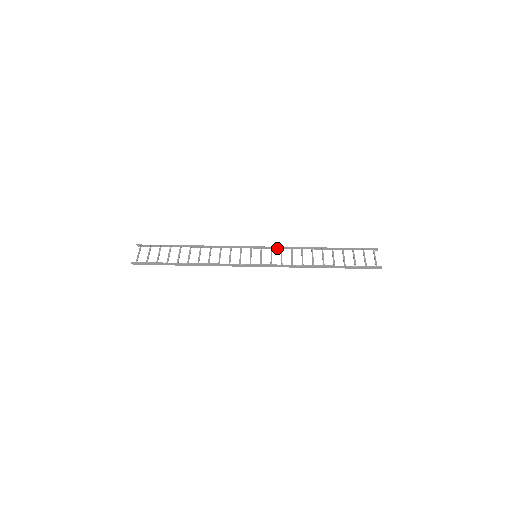
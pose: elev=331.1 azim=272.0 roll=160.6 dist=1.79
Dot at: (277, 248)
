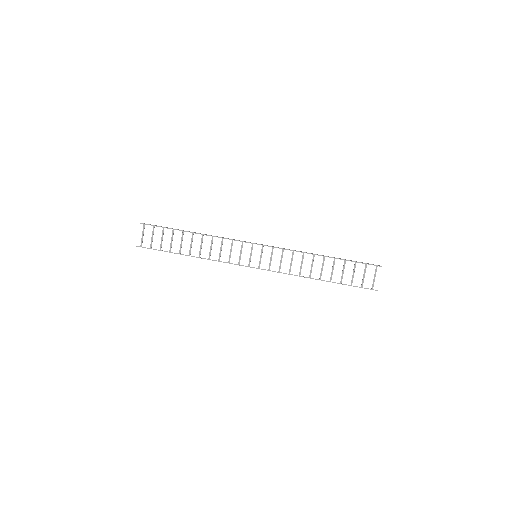
Dot at: occluded
